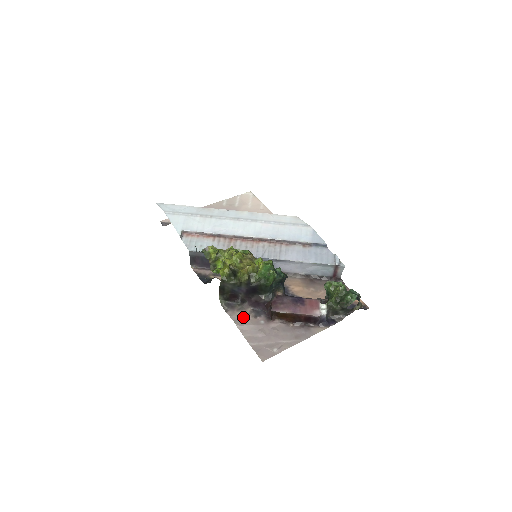
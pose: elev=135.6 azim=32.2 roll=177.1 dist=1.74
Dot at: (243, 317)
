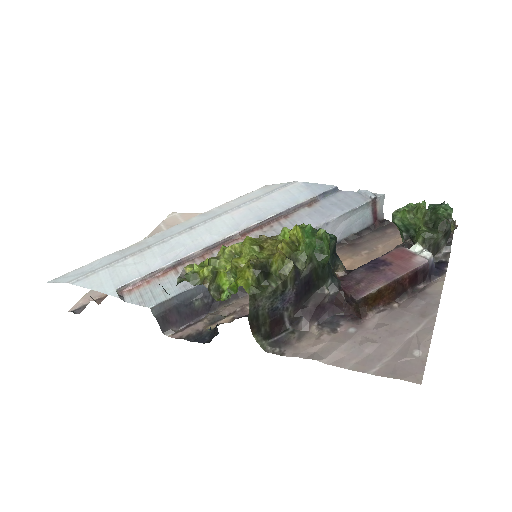
Dot at: (317, 343)
